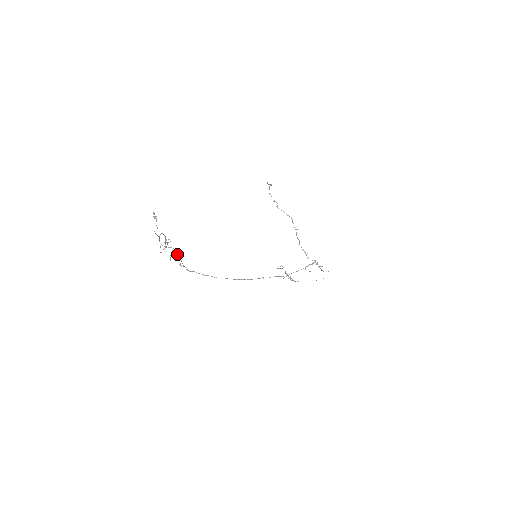
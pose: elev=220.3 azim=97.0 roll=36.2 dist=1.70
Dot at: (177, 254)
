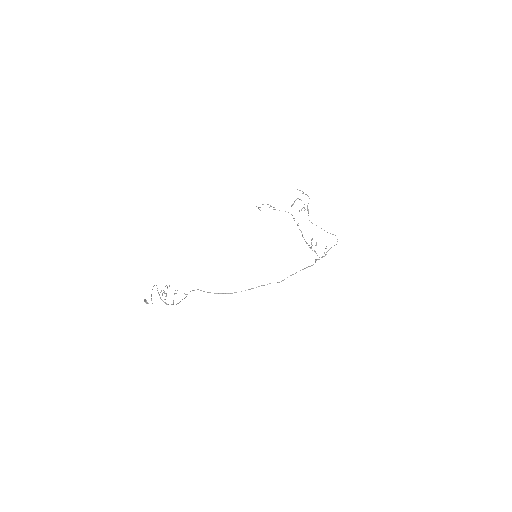
Dot at: (178, 303)
